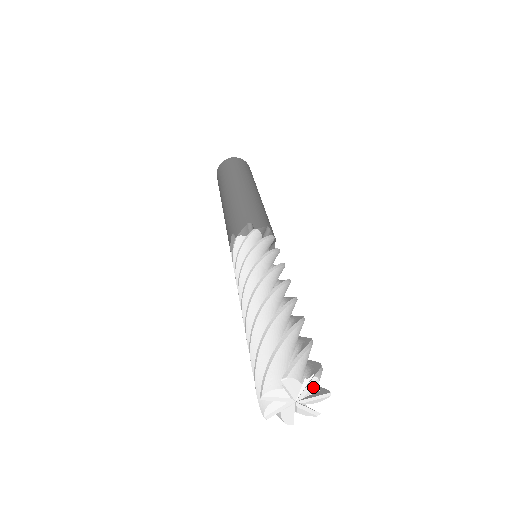
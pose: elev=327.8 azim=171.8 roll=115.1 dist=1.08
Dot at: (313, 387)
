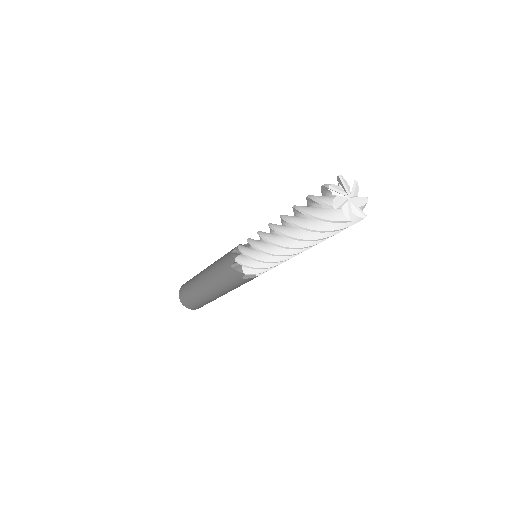
Dot at: (345, 183)
